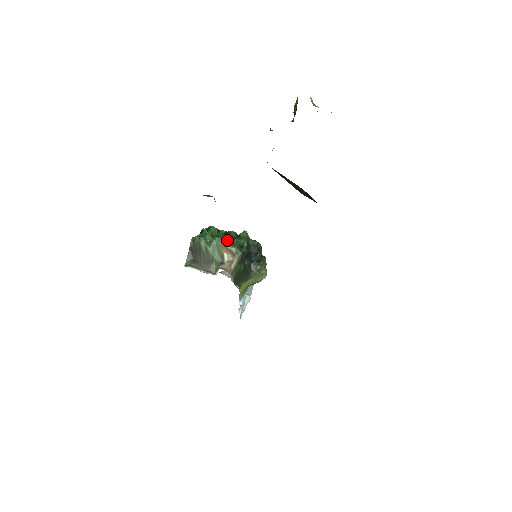
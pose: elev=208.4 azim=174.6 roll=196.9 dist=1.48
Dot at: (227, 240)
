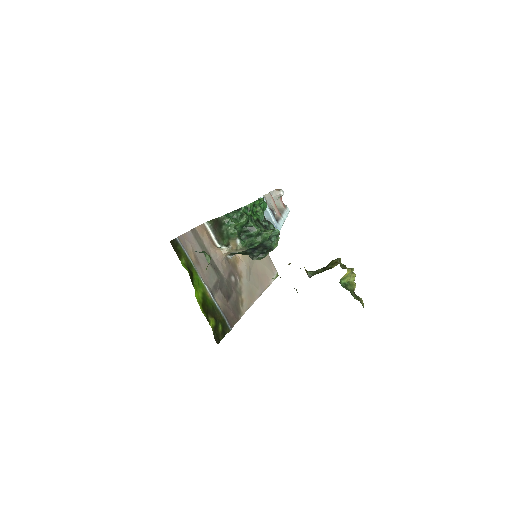
Dot at: (246, 233)
